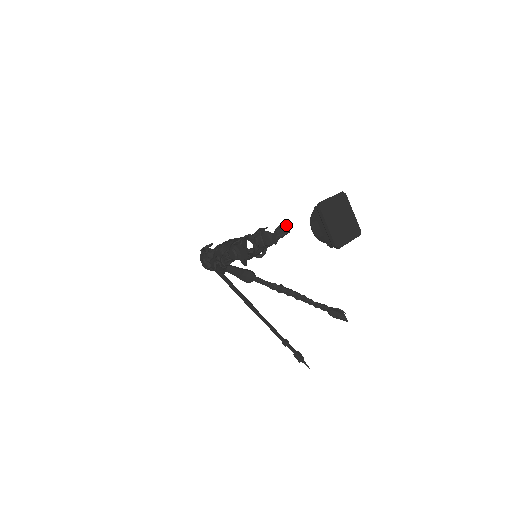
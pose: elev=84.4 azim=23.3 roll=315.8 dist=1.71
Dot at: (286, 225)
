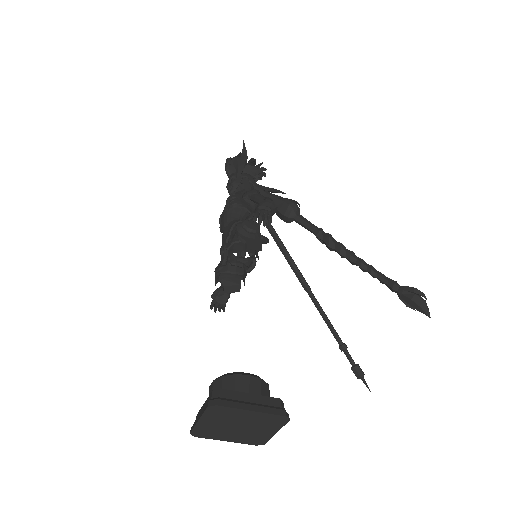
Dot at: (256, 219)
